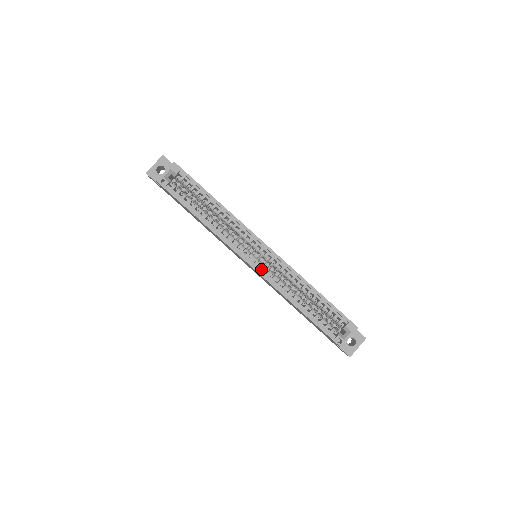
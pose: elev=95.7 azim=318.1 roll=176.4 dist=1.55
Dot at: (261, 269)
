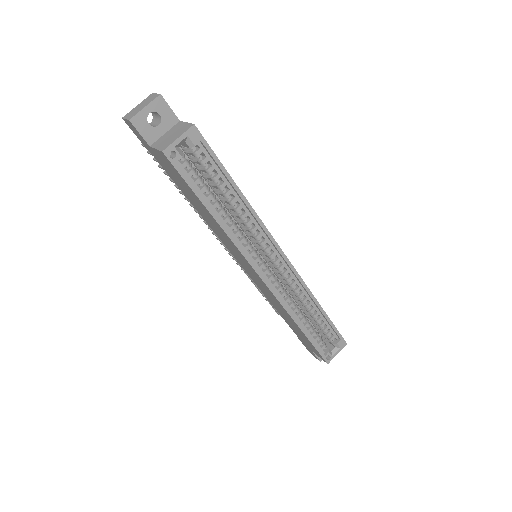
Dot at: (273, 284)
